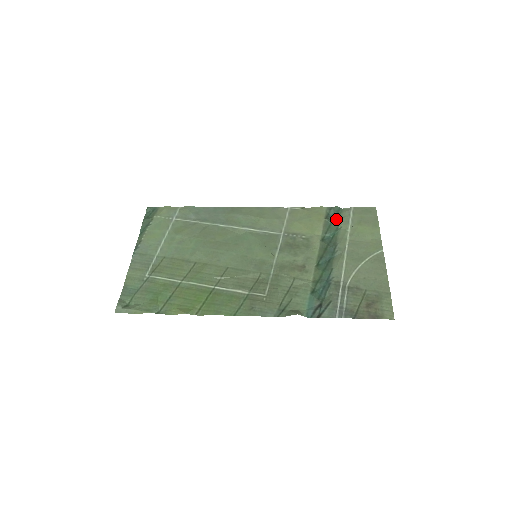
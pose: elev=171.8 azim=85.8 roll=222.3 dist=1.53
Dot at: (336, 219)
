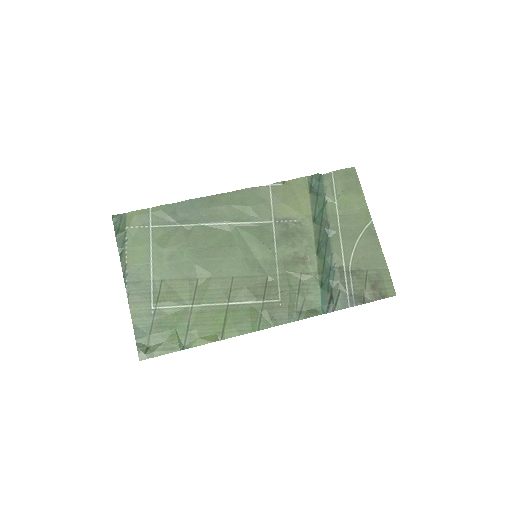
Dot at: (320, 190)
